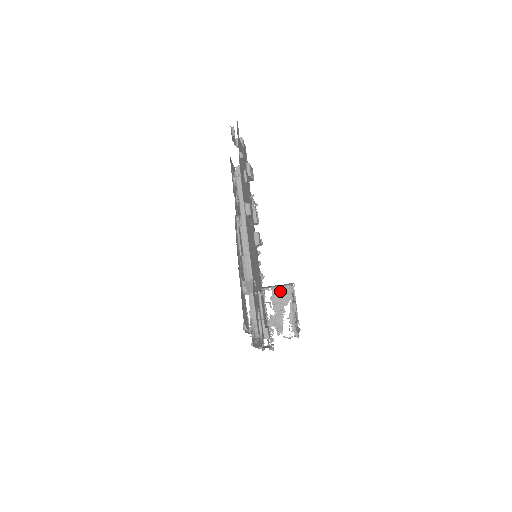
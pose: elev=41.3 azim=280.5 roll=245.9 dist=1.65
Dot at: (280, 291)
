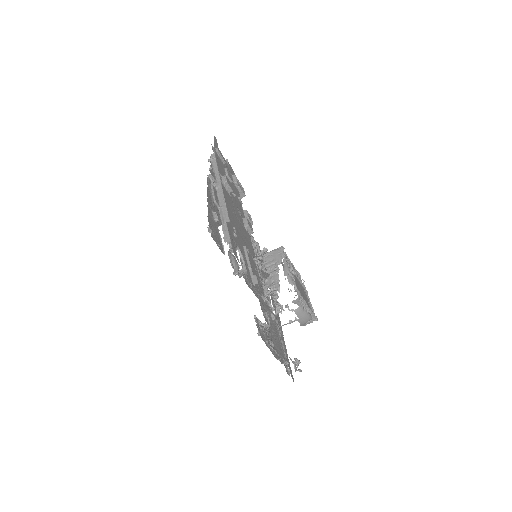
Dot at: (272, 254)
